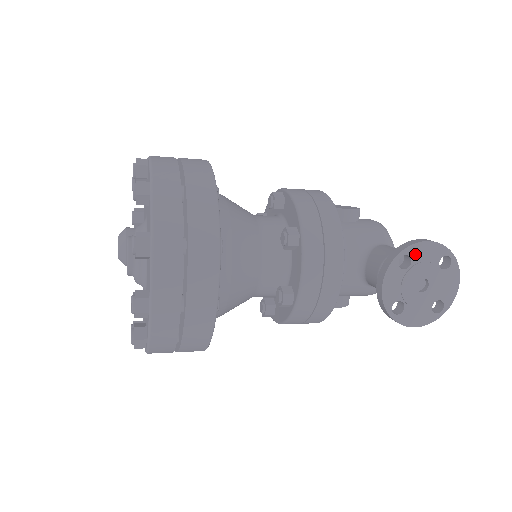
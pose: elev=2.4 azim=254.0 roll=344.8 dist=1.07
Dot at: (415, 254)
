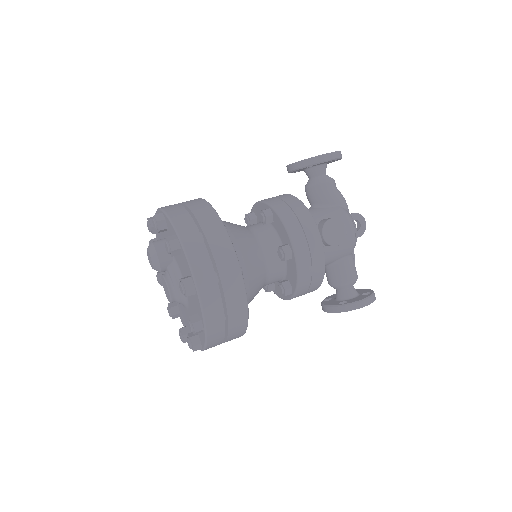
Dot at: occluded
